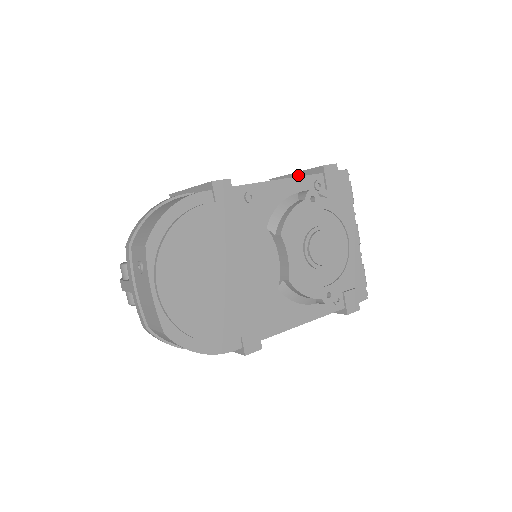
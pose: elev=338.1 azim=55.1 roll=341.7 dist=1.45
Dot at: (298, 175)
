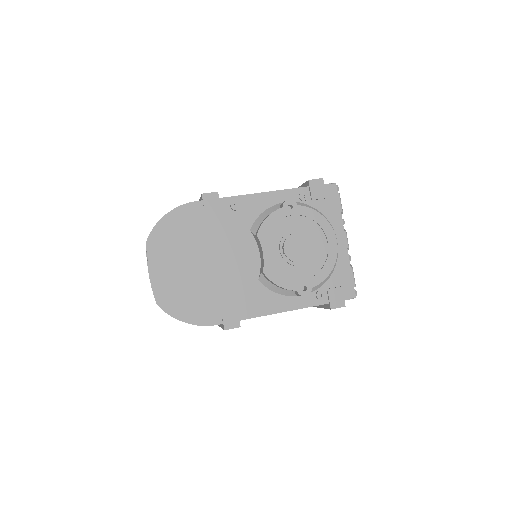
Dot at: occluded
